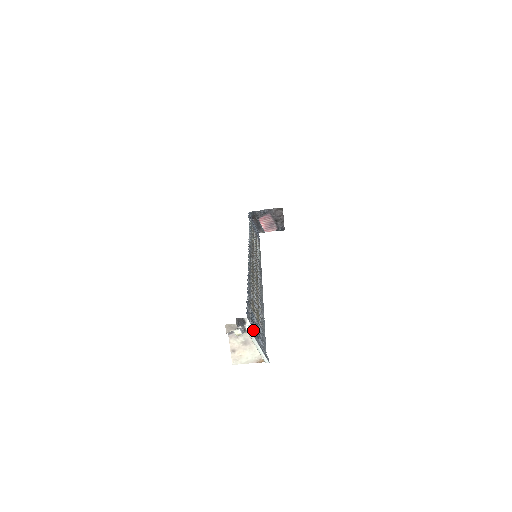
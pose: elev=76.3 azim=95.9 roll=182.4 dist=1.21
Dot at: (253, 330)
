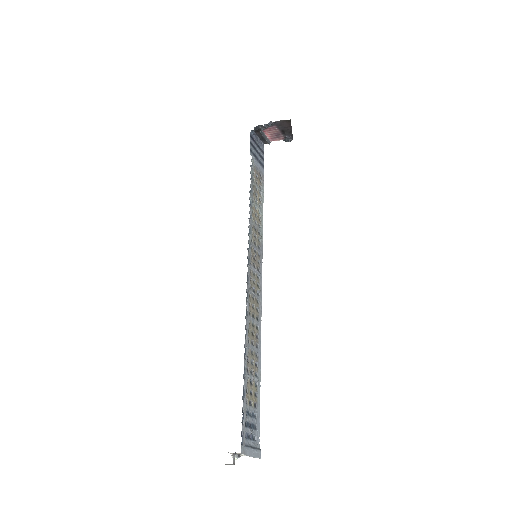
Dot at: (248, 440)
